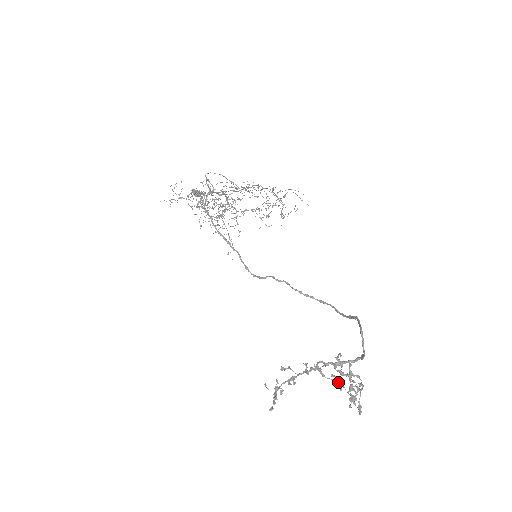
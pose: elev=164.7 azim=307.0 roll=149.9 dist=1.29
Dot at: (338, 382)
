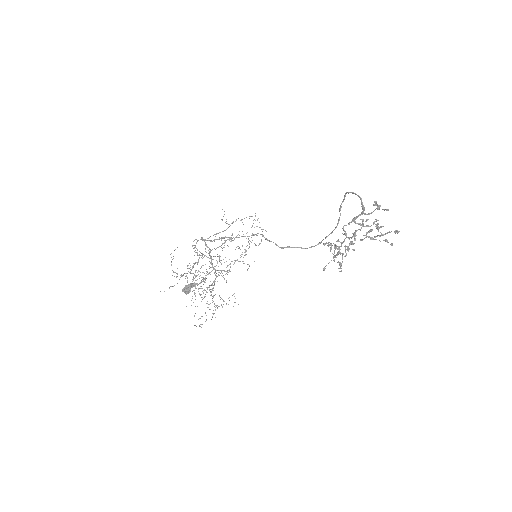
Dot at: (368, 236)
